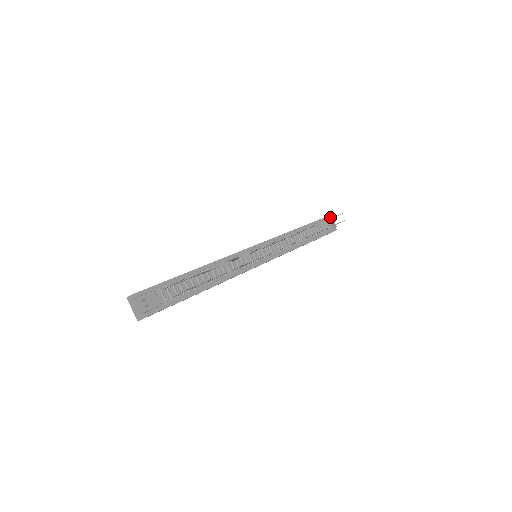
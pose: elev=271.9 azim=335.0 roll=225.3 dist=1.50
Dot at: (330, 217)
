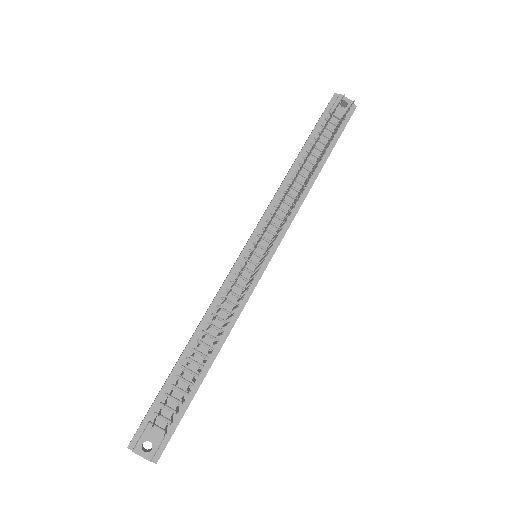
Dot at: (337, 95)
